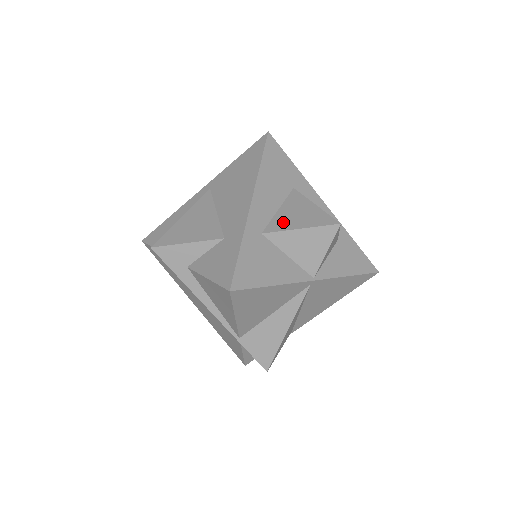
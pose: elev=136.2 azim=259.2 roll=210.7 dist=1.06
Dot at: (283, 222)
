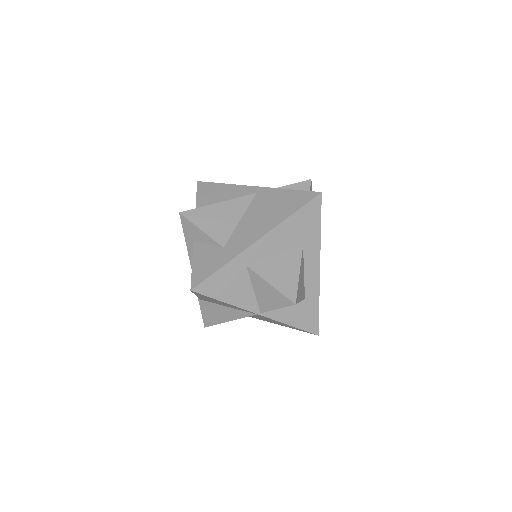
Dot at: (267, 269)
